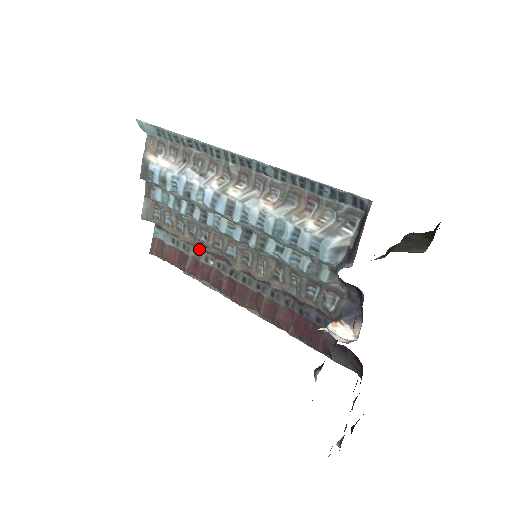
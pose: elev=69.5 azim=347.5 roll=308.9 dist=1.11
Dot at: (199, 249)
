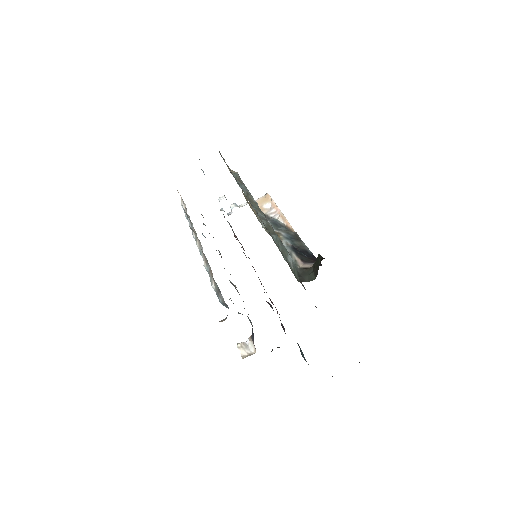
Dot at: occluded
